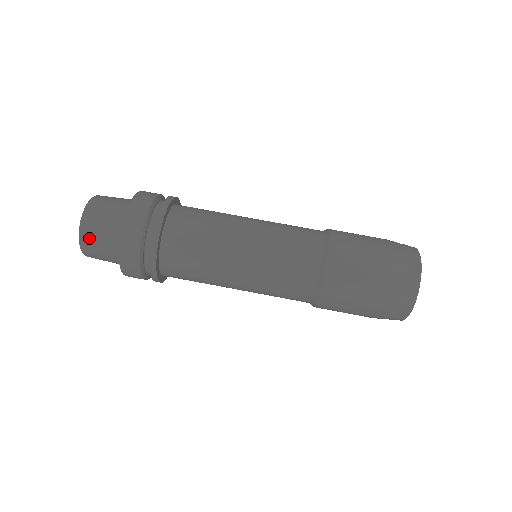
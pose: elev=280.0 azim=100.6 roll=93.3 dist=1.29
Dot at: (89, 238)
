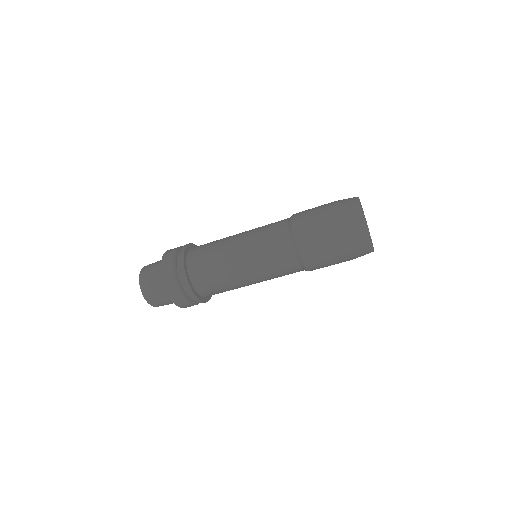
Dot at: occluded
